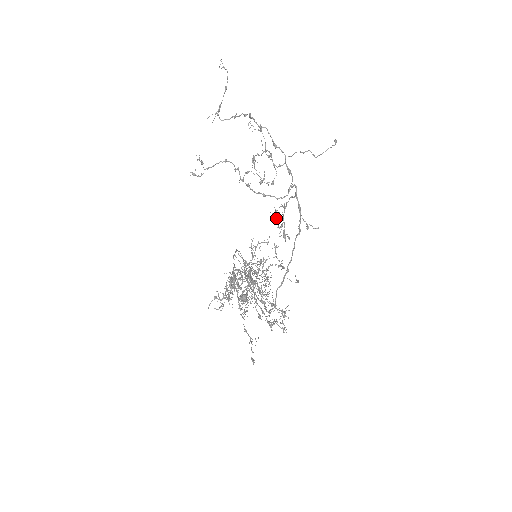
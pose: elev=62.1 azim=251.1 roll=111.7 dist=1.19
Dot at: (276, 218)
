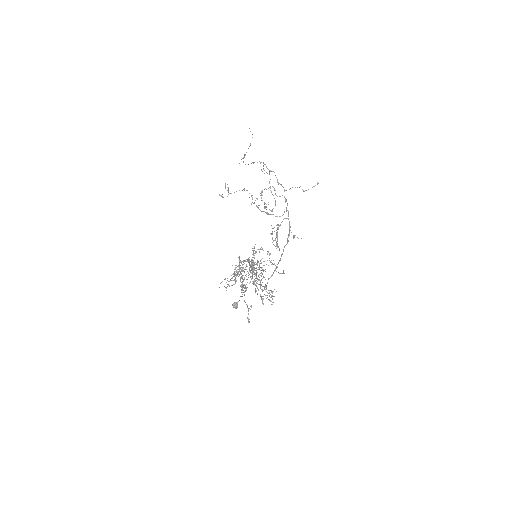
Dot at: (272, 234)
